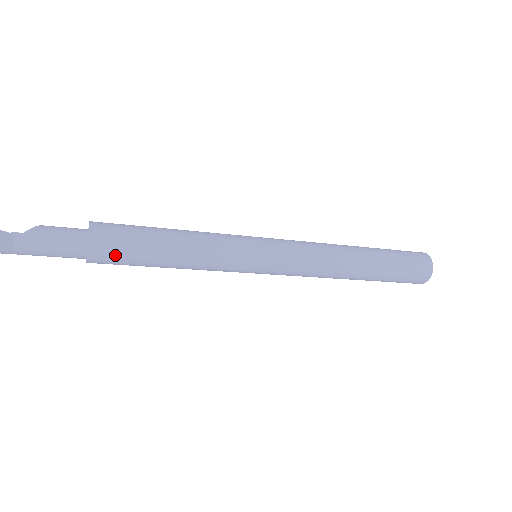
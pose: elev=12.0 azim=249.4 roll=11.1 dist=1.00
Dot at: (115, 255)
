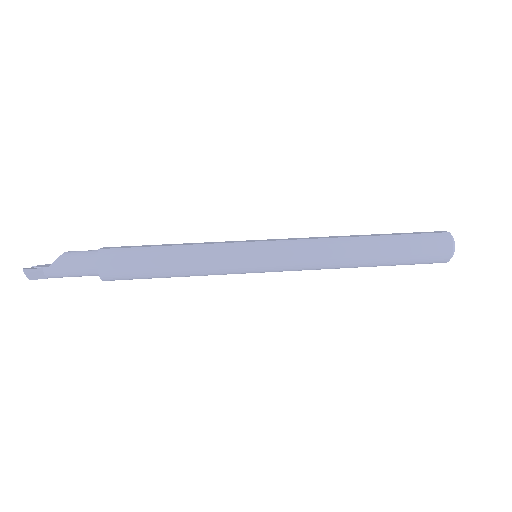
Dot at: (124, 278)
